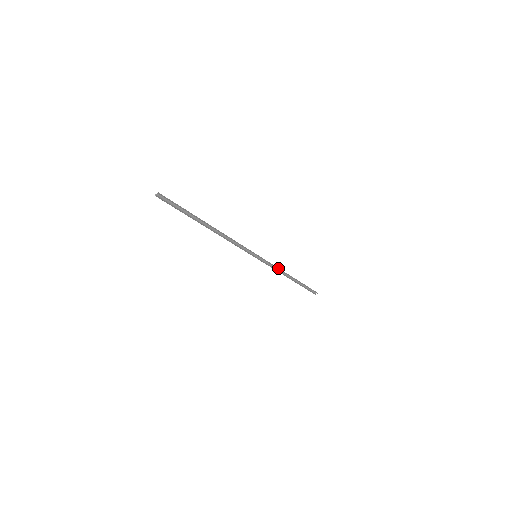
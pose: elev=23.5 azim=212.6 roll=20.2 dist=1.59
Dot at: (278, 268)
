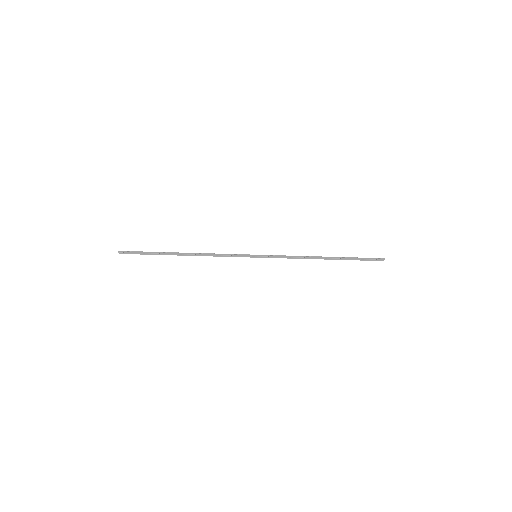
Dot at: (296, 256)
